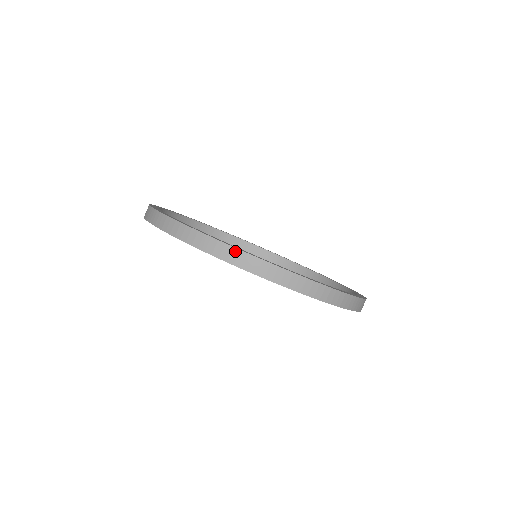
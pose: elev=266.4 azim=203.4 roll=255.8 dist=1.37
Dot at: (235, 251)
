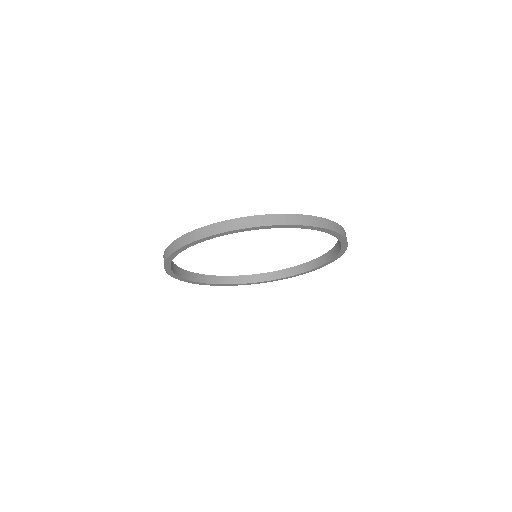
Dot at: (313, 218)
